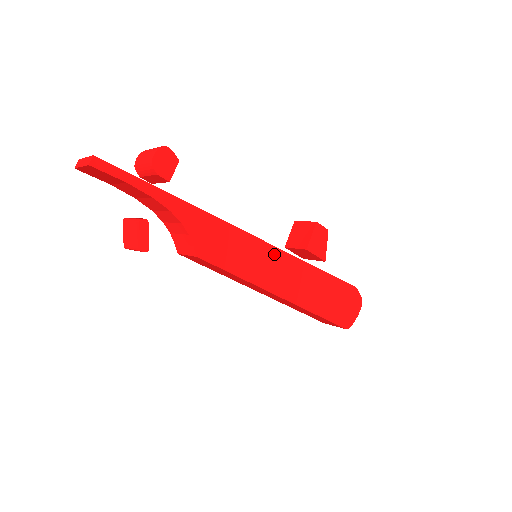
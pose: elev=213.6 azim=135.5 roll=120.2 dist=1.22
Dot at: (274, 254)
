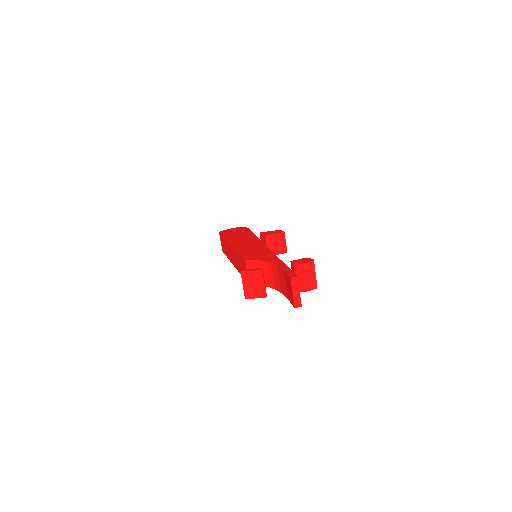
Dot at: occluded
